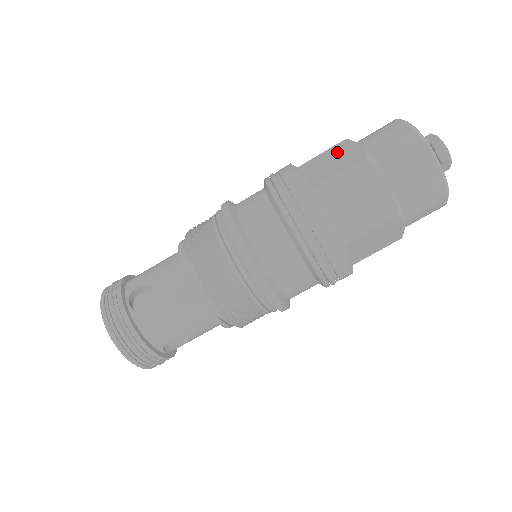
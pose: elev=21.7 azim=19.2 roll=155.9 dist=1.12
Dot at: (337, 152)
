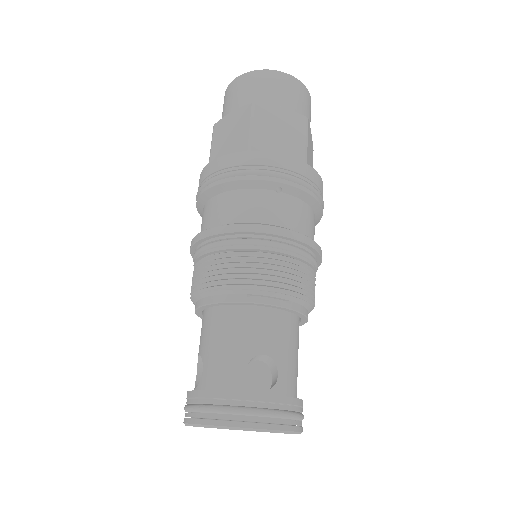
Dot at: occluded
